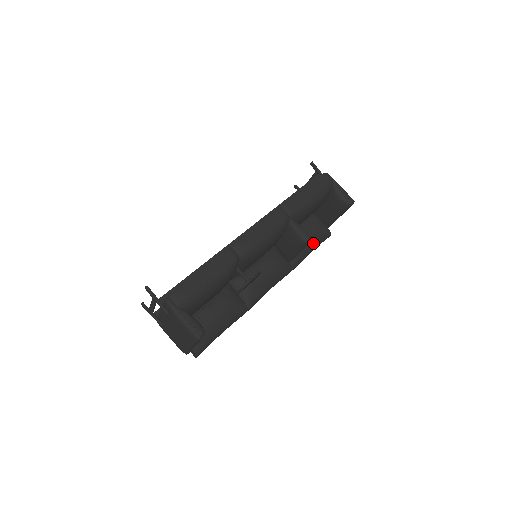
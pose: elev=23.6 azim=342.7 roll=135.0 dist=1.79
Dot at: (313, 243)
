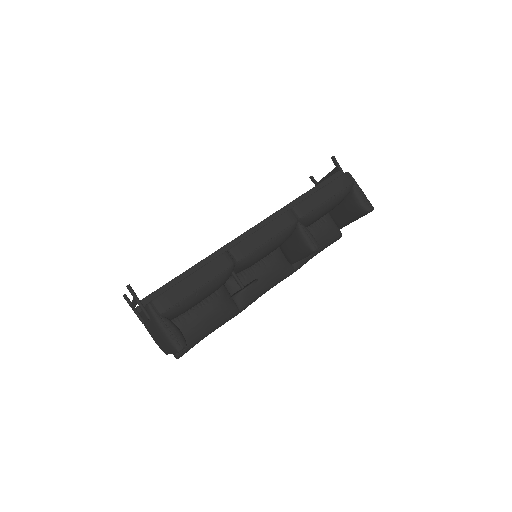
Dot at: (321, 245)
